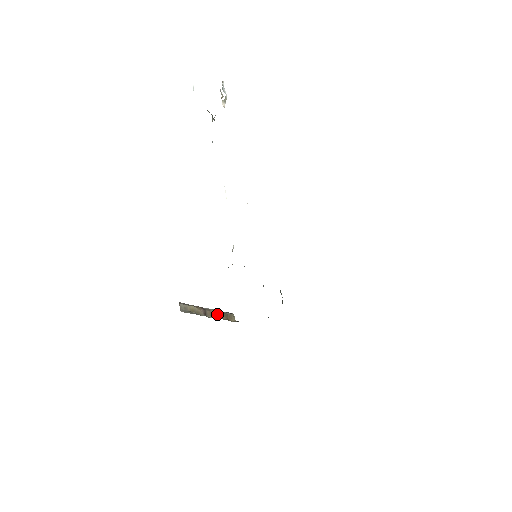
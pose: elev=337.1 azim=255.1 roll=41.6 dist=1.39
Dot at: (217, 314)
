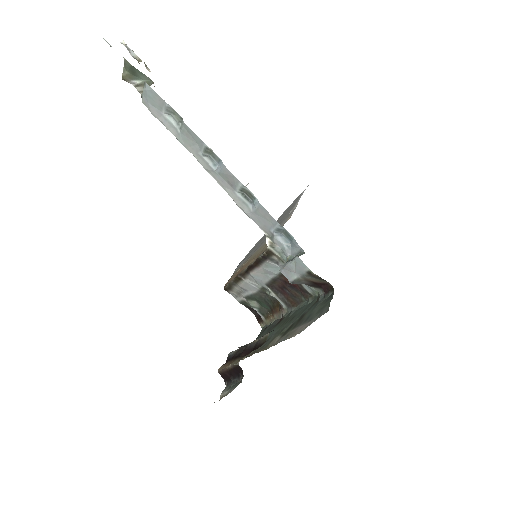
Dot at: occluded
